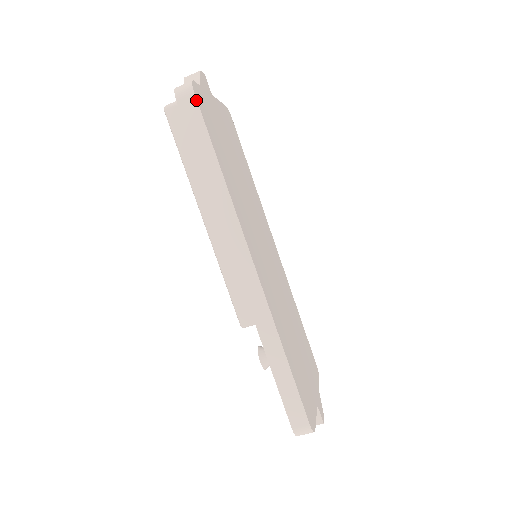
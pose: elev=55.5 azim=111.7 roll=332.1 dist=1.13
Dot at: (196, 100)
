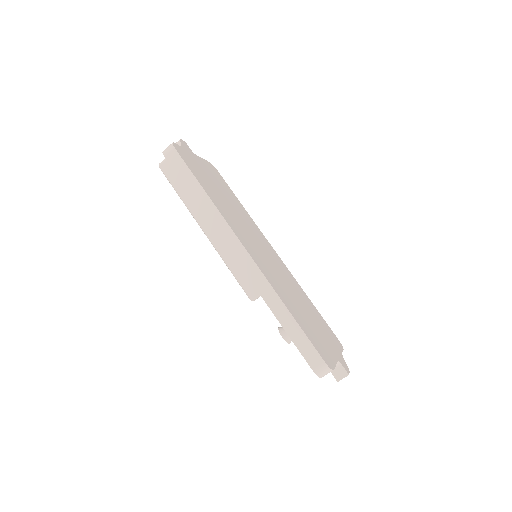
Dot at: (177, 153)
